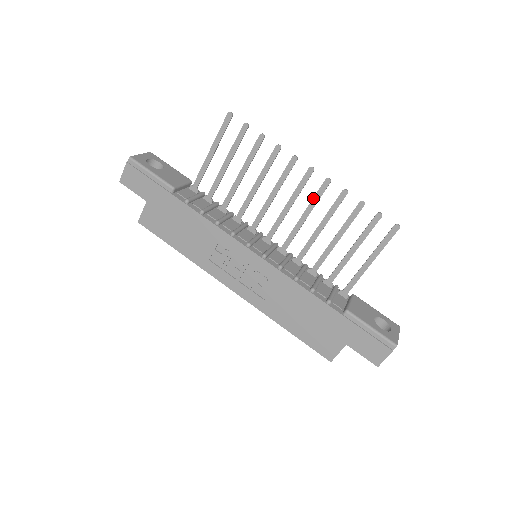
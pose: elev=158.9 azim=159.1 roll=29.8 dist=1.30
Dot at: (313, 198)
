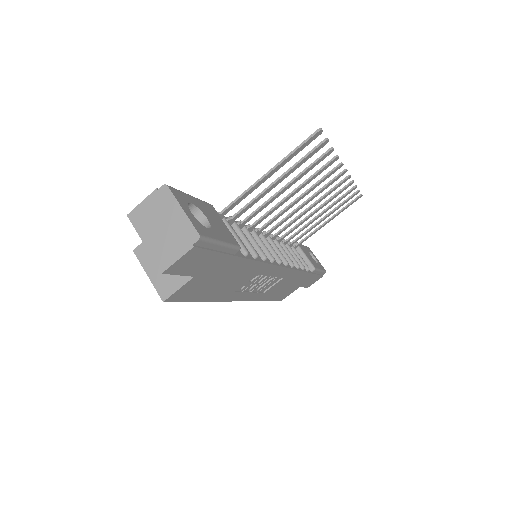
Dot at: (328, 193)
